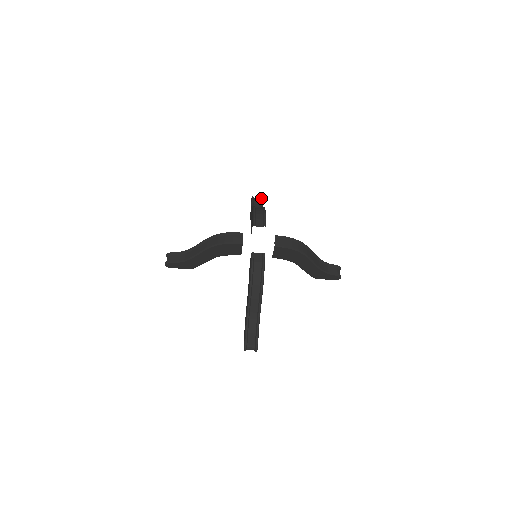
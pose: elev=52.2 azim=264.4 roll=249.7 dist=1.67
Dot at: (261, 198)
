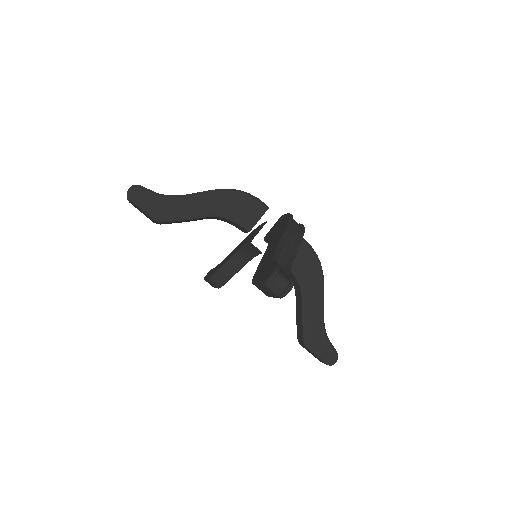
Dot at: occluded
